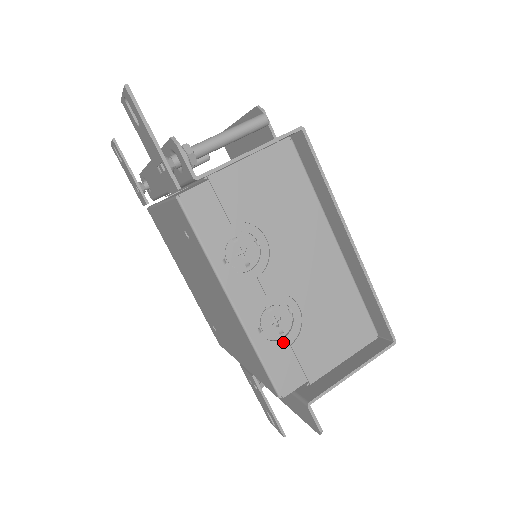
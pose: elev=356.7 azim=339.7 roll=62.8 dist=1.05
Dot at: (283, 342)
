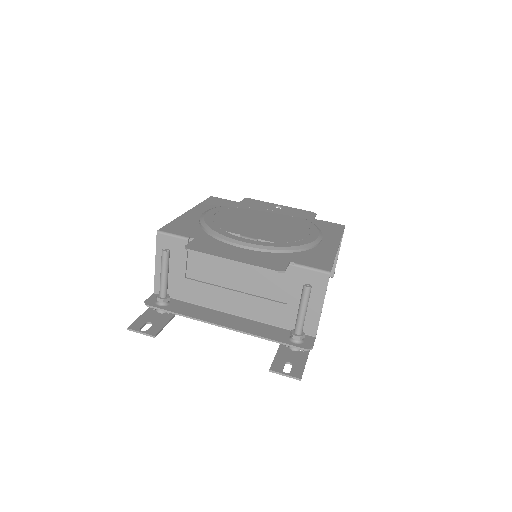
Dot at: occluded
